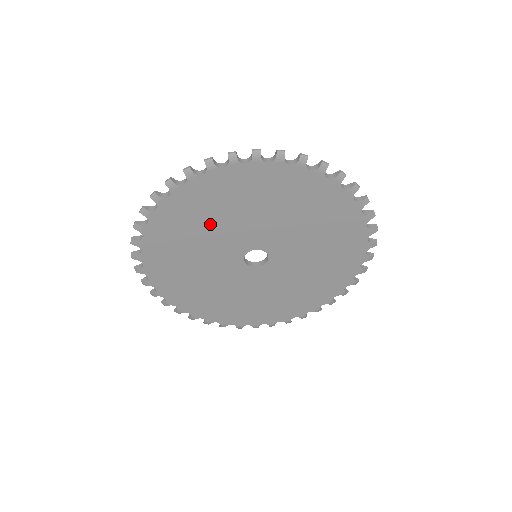
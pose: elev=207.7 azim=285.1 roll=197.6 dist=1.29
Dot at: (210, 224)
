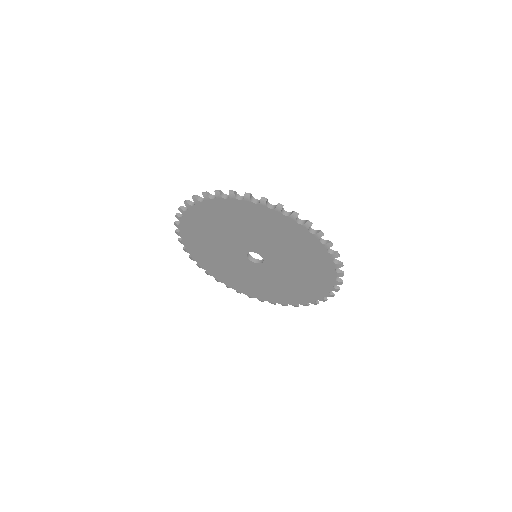
Dot at: (214, 234)
